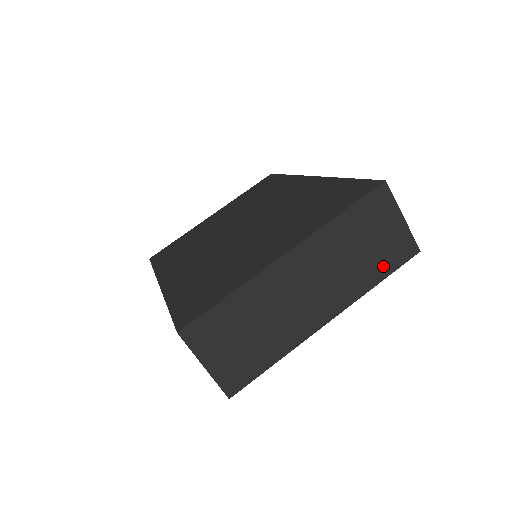
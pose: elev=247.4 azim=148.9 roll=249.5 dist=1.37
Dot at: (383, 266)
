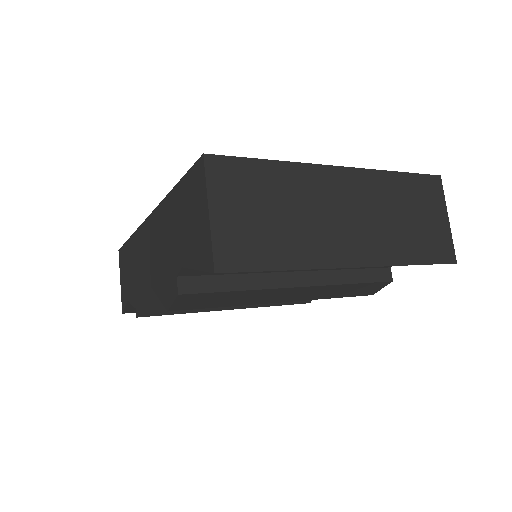
Dot at: (421, 250)
